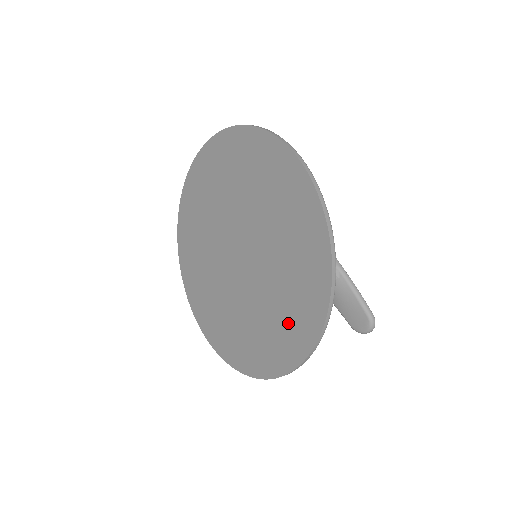
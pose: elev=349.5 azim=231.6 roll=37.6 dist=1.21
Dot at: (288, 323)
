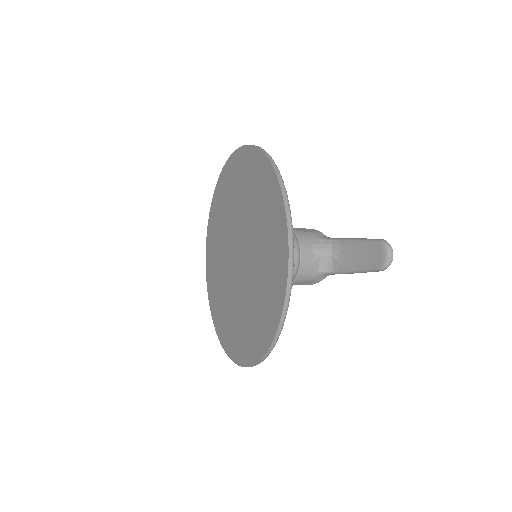
Dot at: (270, 224)
